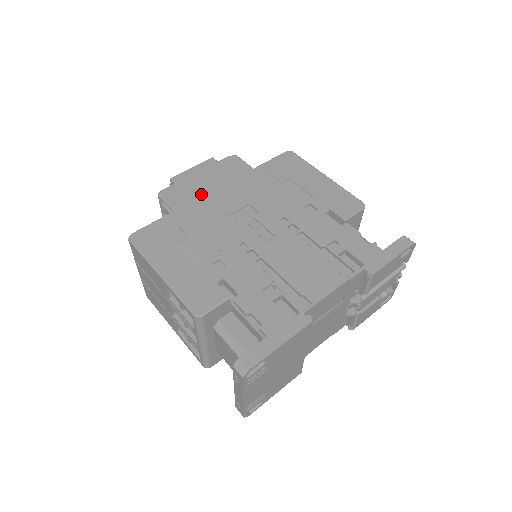
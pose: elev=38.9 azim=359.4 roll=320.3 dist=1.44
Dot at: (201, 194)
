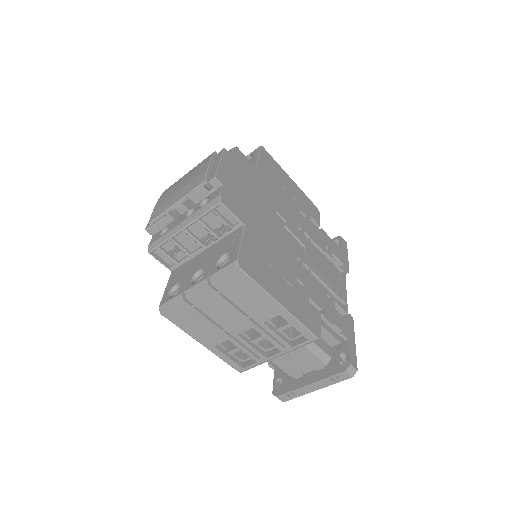
Dot at: (247, 201)
